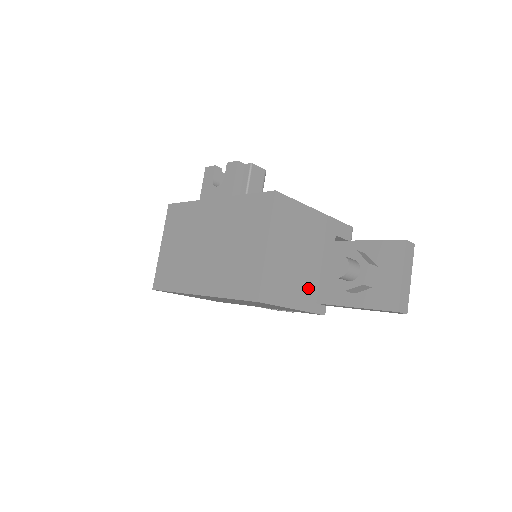
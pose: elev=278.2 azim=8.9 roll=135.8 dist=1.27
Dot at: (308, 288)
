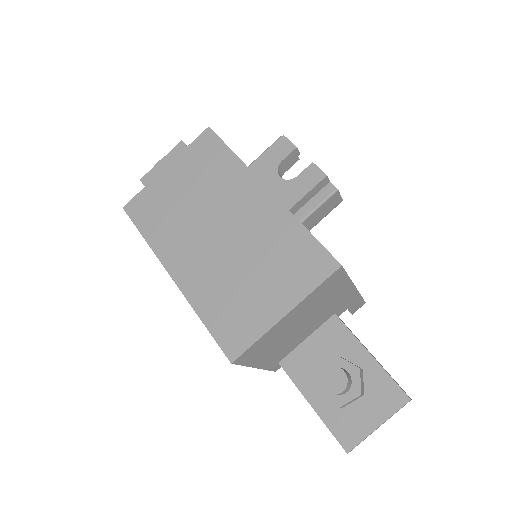
Dot at: (284, 351)
